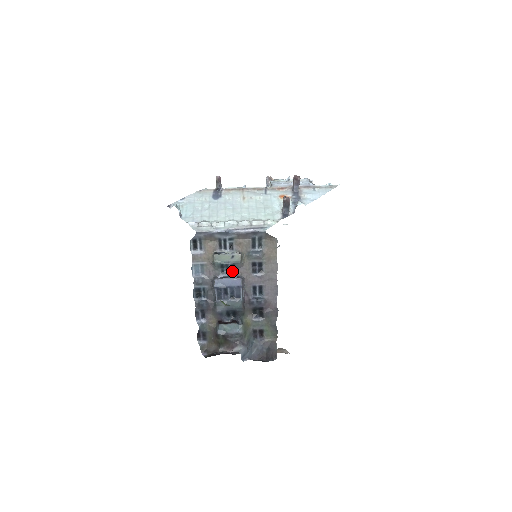
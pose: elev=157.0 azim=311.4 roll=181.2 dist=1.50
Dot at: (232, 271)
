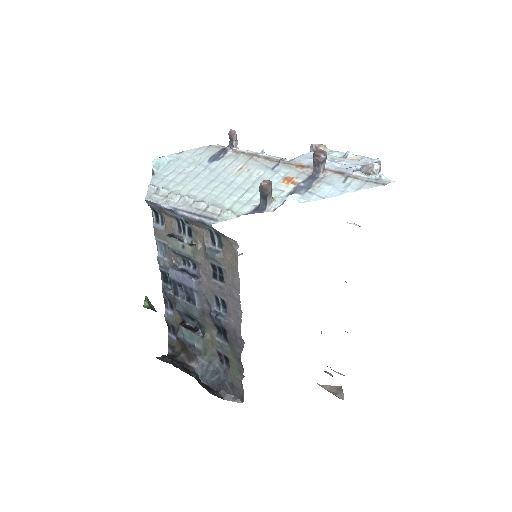
Dot at: (194, 265)
